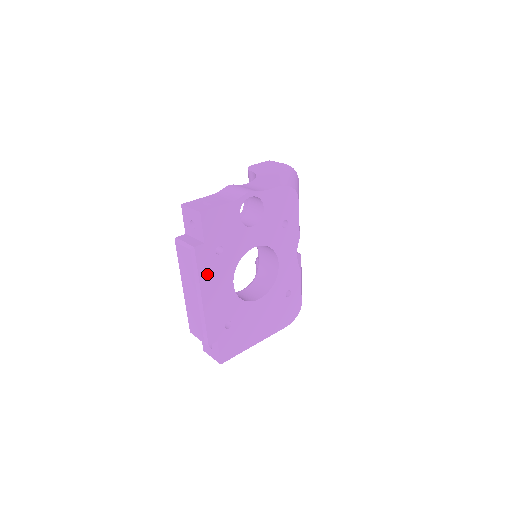
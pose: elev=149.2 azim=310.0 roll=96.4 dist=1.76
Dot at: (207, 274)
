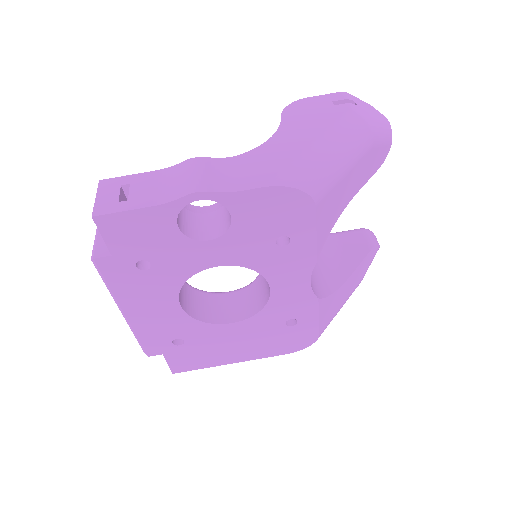
Dot at: (127, 290)
